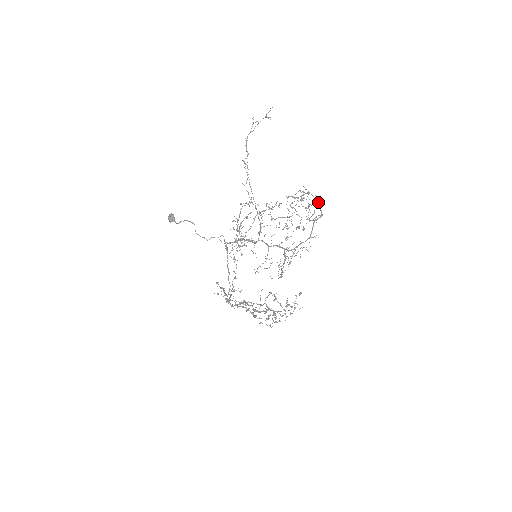
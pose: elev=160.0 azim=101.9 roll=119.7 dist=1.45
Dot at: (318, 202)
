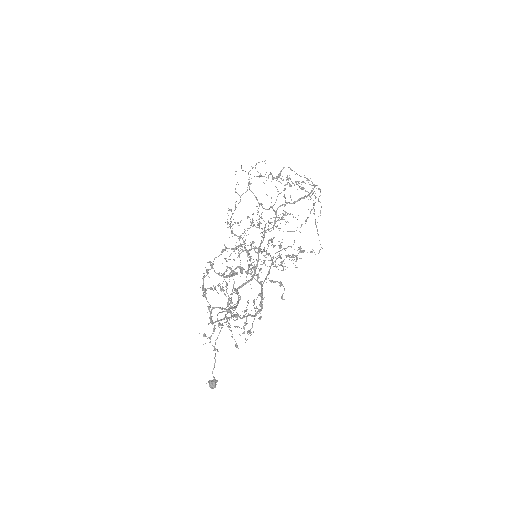
Dot at: occluded
